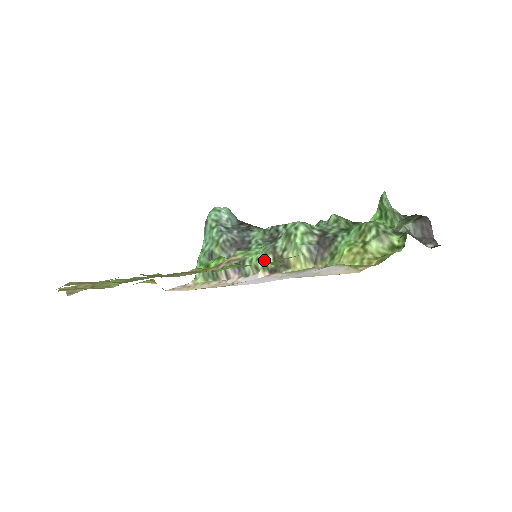
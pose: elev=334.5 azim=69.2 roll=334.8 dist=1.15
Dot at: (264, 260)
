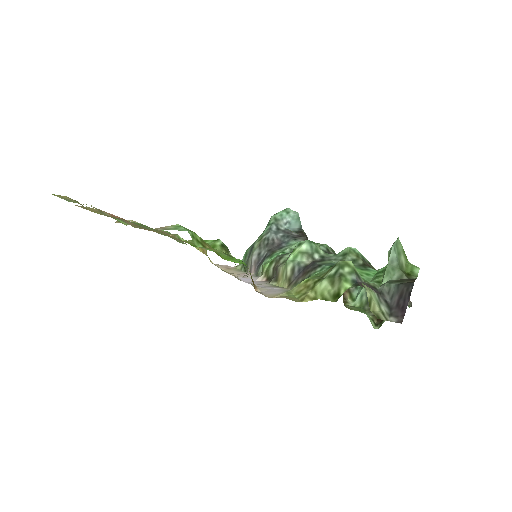
Dot at: (269, 266)
